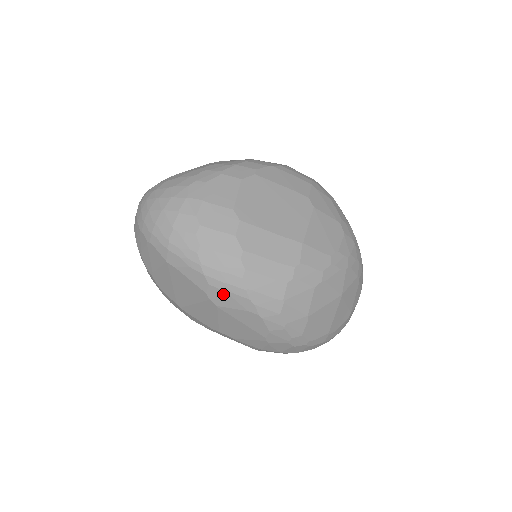
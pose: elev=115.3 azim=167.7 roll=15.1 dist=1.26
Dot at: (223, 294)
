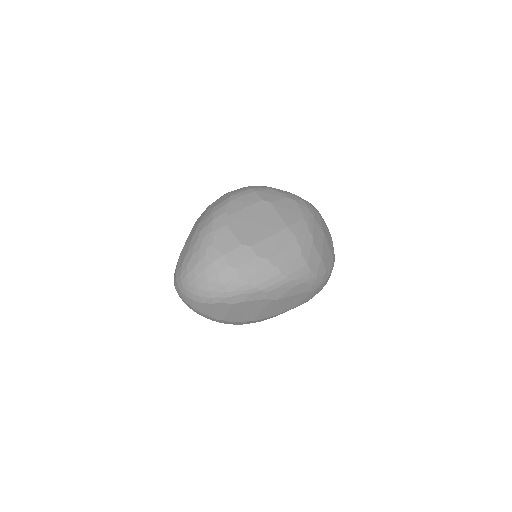
Dot at: (277, 290)
